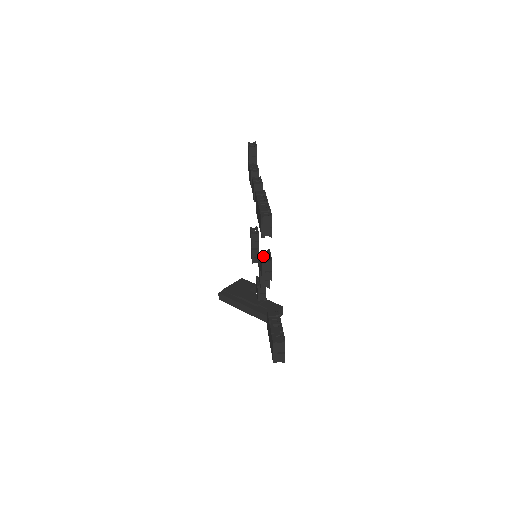
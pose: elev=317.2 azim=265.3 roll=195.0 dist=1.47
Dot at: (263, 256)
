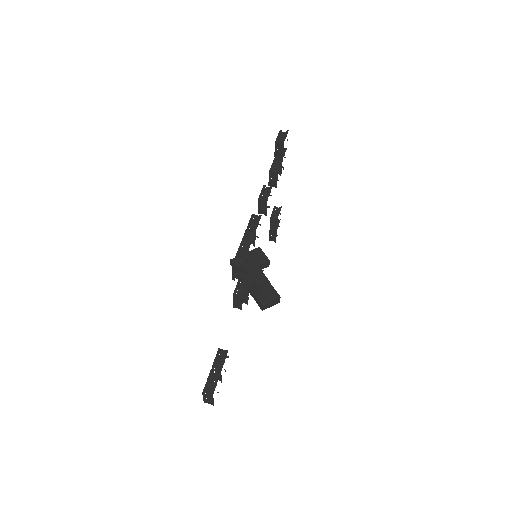
Dot at: (237, 287)
